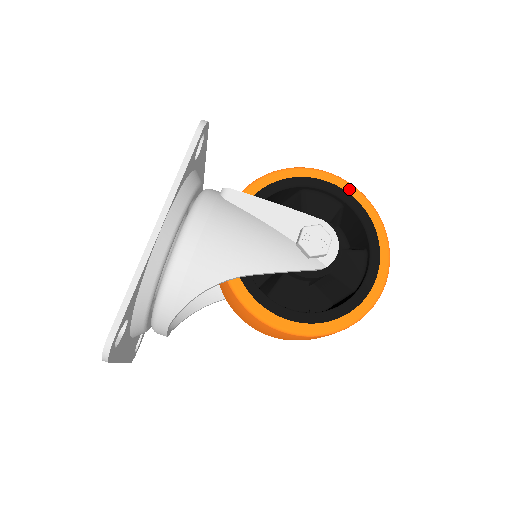
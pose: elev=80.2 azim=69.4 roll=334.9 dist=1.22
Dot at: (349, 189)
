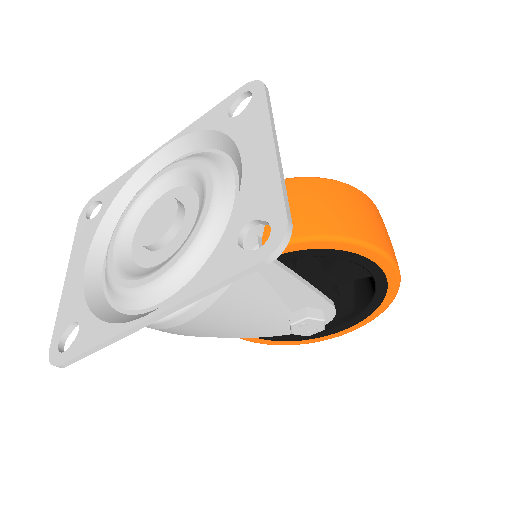
Dot at: (392, 279)
